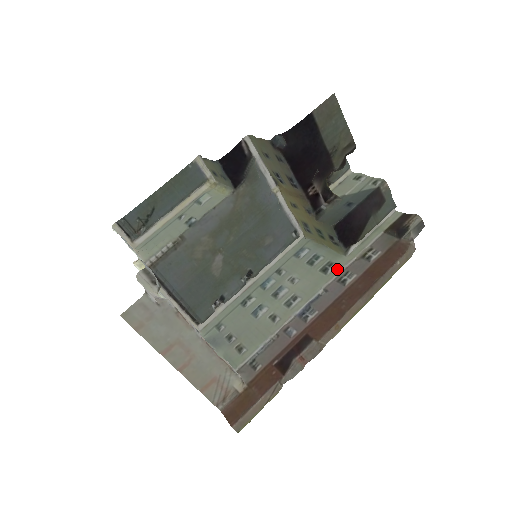
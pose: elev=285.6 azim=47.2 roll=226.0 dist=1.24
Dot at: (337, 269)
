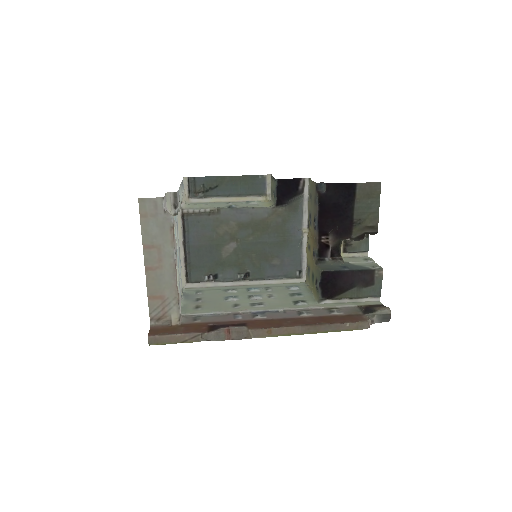
Dot at: (305, 306)
